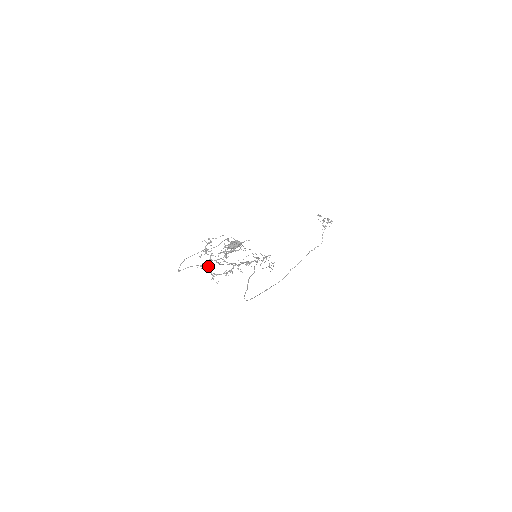
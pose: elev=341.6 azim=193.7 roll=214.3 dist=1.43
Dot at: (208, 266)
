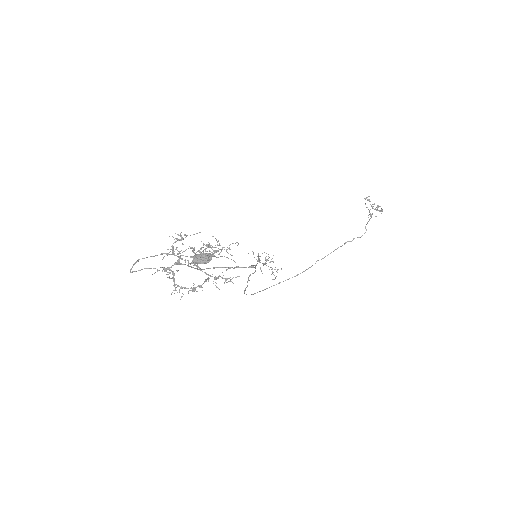
Dot at: (172, 272)
